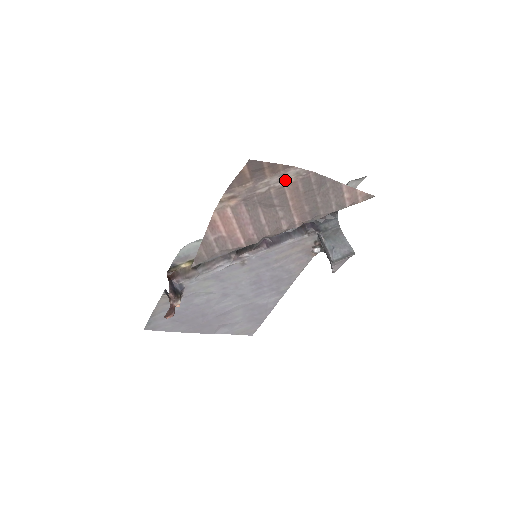
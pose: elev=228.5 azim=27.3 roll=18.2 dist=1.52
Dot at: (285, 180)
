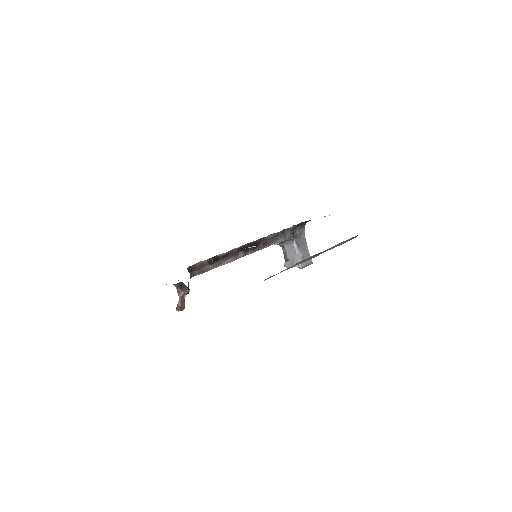
Dot at: occluded
